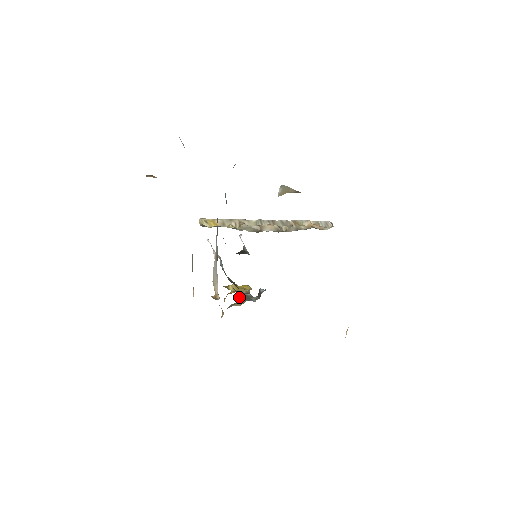
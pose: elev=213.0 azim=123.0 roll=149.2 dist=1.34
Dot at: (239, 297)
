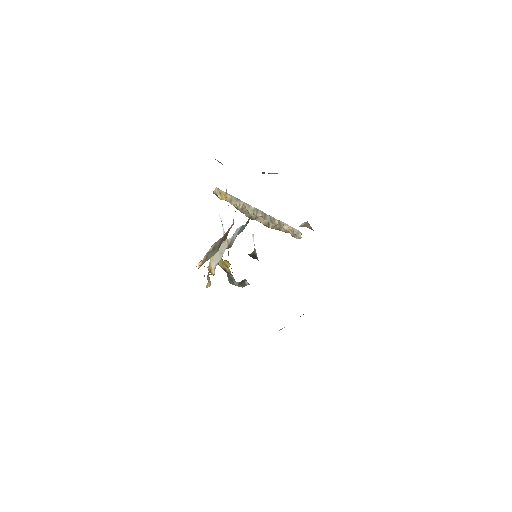
Dot at: (228, 279)
